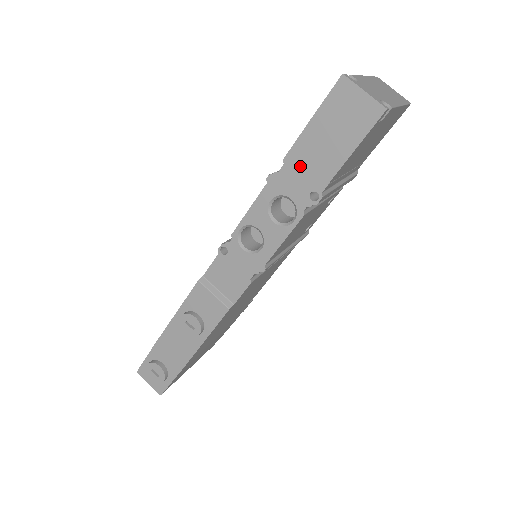
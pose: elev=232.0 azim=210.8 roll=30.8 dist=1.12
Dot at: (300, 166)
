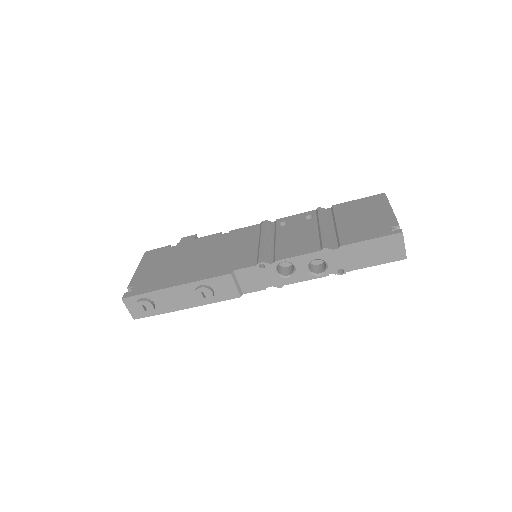
Dot at: (346, 255)
